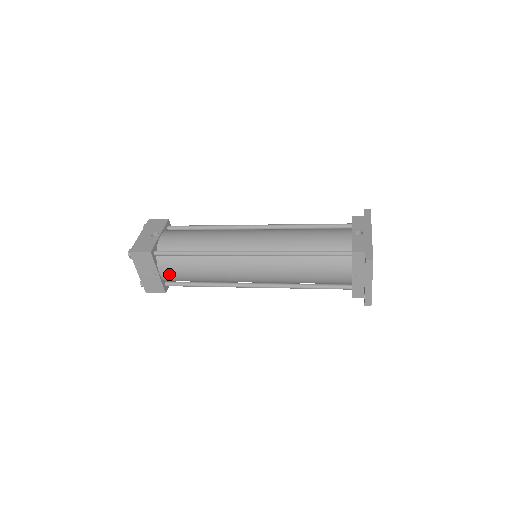
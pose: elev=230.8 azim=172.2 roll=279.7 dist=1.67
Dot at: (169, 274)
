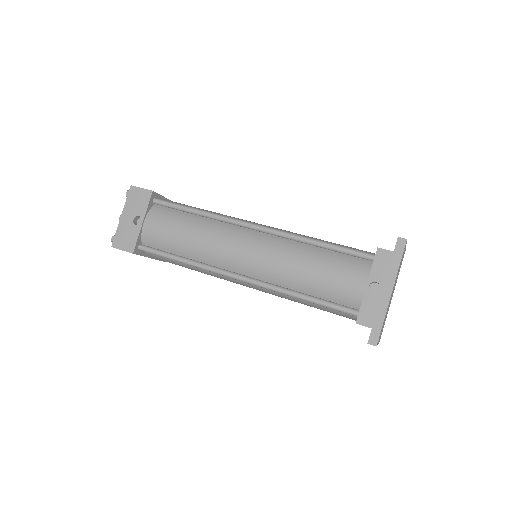
Dot at: occluded
